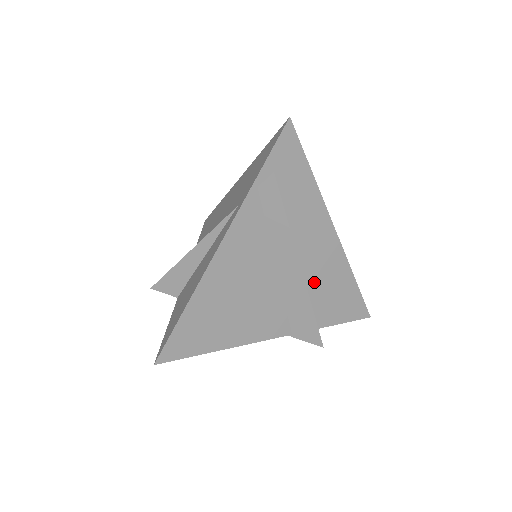
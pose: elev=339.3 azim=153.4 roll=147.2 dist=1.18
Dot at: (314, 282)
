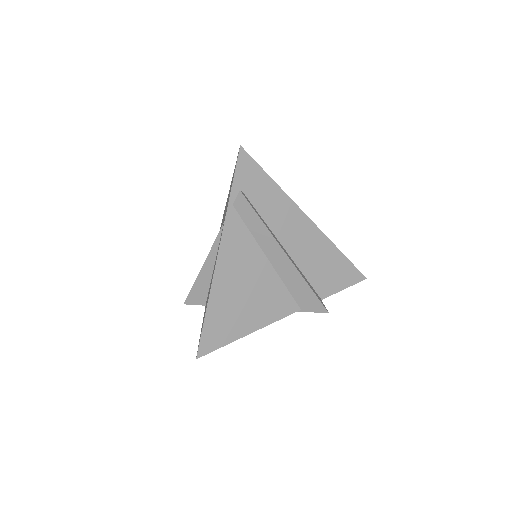
Dot at: (305, 263)
